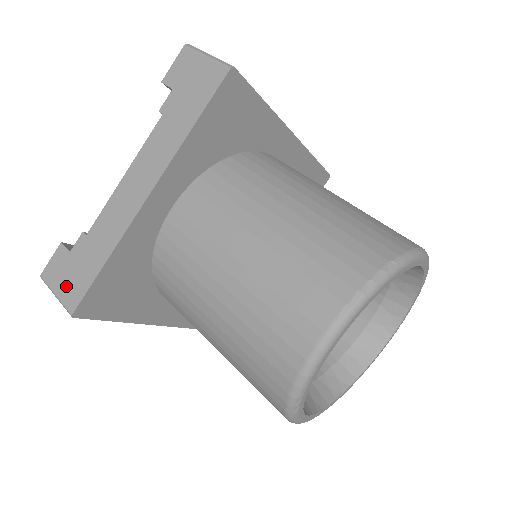
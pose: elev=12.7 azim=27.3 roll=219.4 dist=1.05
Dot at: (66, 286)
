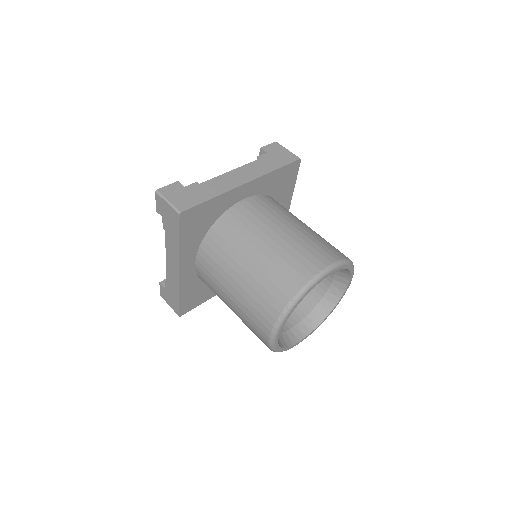
Dot at: (171, 303)
